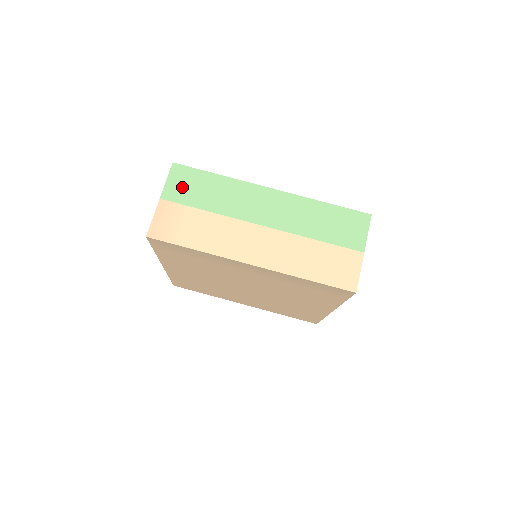
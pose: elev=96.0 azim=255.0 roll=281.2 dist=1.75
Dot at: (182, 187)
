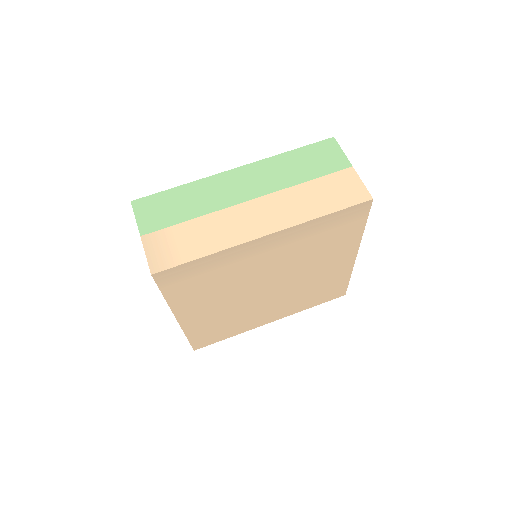
Dot at: (154, 215)
